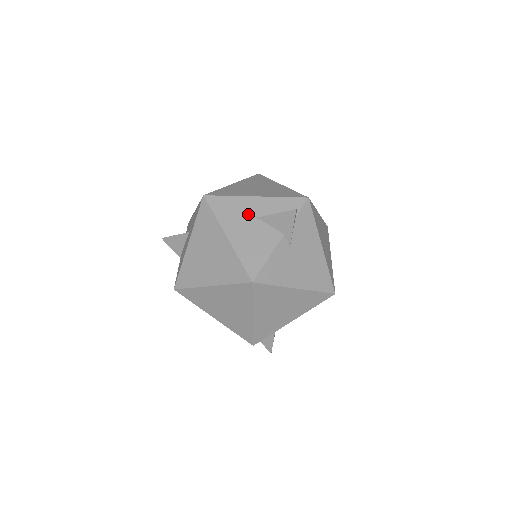
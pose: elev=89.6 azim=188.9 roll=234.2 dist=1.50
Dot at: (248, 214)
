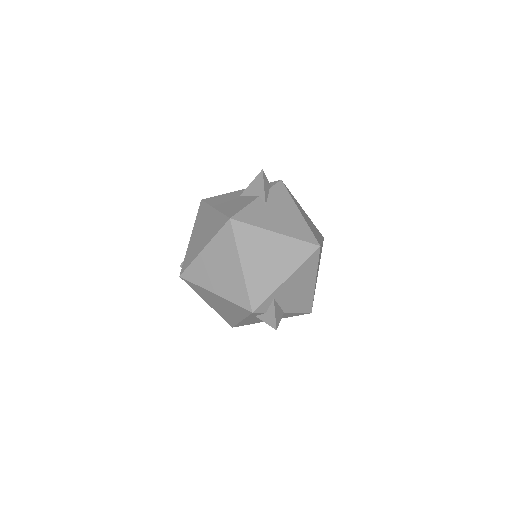
Dot at: (233, 197)
